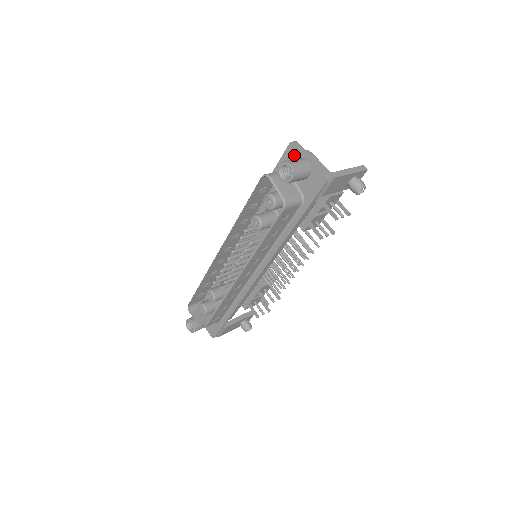
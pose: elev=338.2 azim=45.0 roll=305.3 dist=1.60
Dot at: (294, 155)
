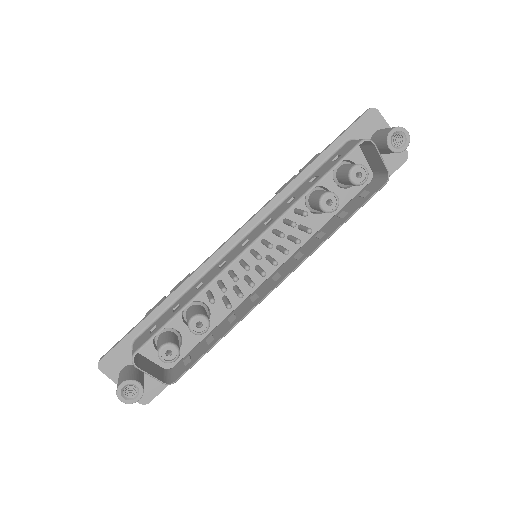
Dot at: (373, 124)
